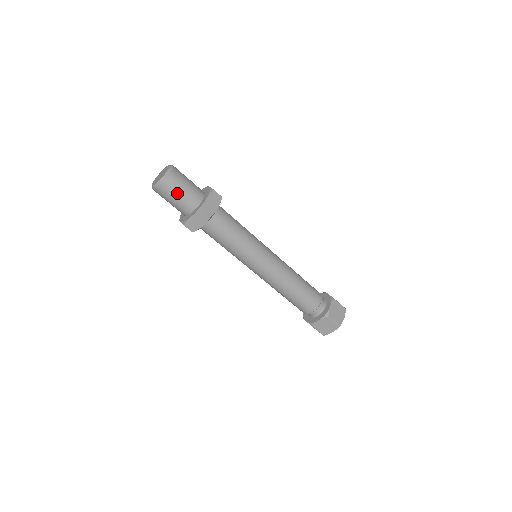
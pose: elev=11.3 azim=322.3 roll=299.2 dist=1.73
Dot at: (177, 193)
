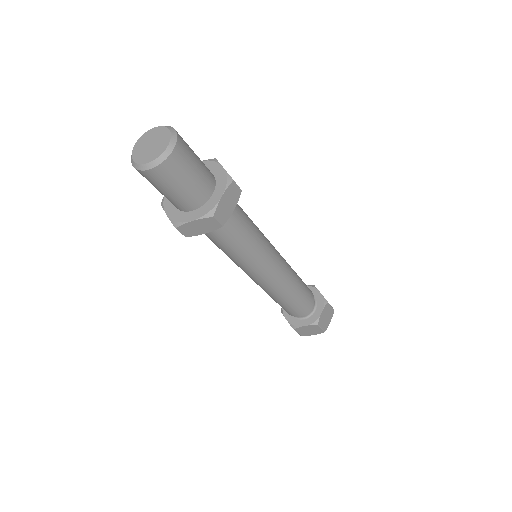
Dot at: (177, 184)
